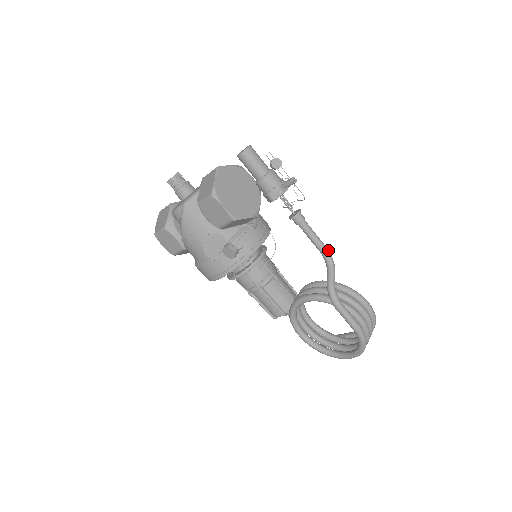
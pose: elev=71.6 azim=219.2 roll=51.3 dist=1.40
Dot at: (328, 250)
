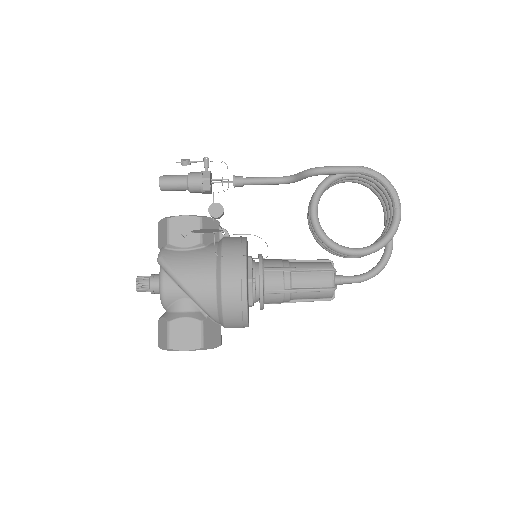
Dot at: (281, 177)
